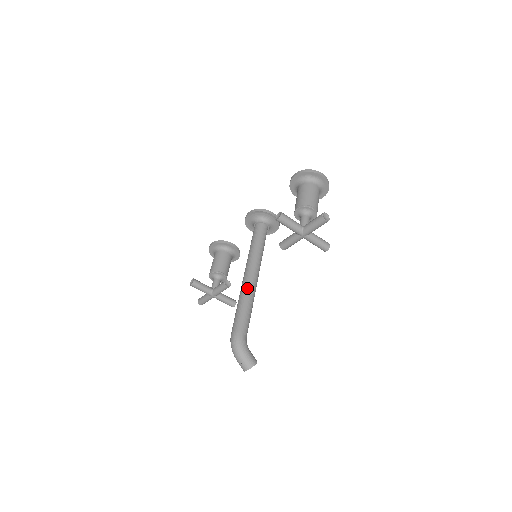
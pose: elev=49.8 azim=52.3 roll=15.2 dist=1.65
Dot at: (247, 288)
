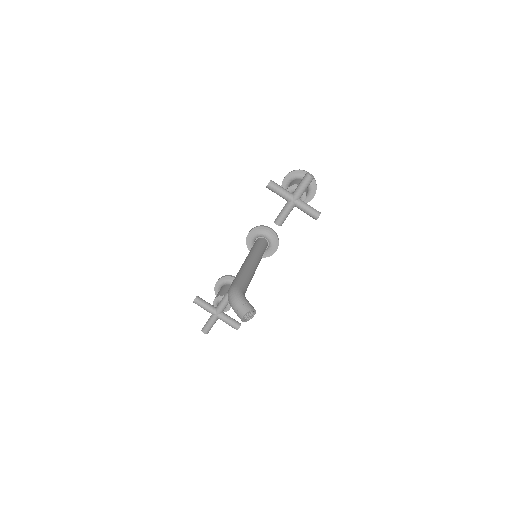
Dot at: (246, 265)
